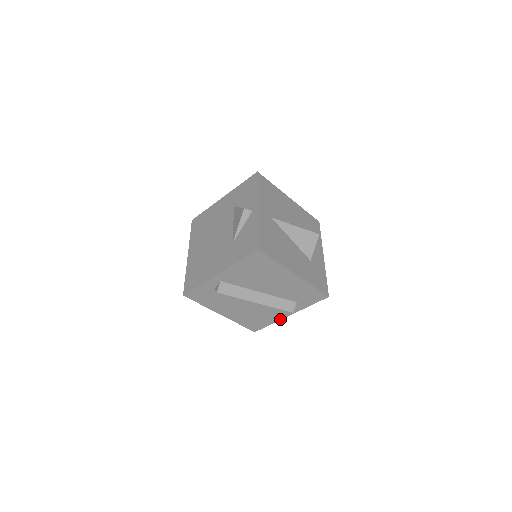
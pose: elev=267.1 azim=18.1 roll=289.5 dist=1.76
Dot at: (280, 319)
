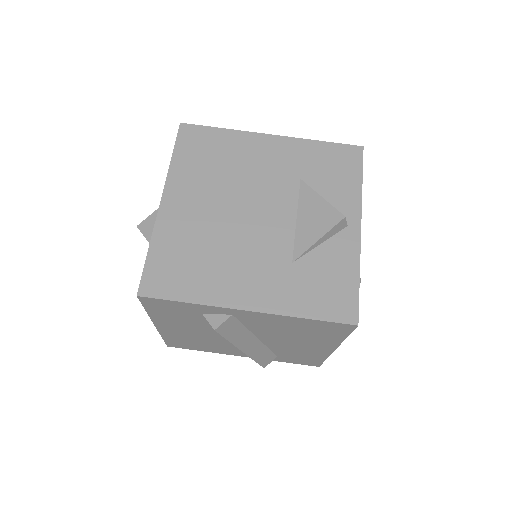
Dot at: (225, 353)
